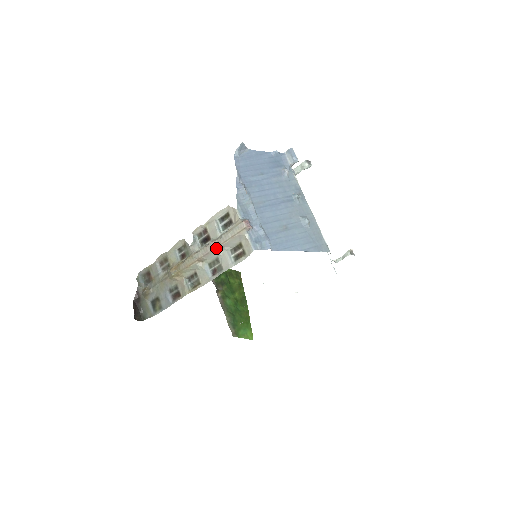
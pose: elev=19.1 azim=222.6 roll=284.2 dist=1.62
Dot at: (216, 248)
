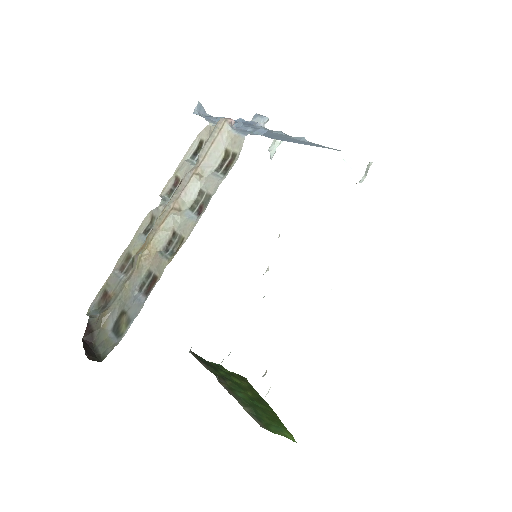
Dot at: (194, 173)
